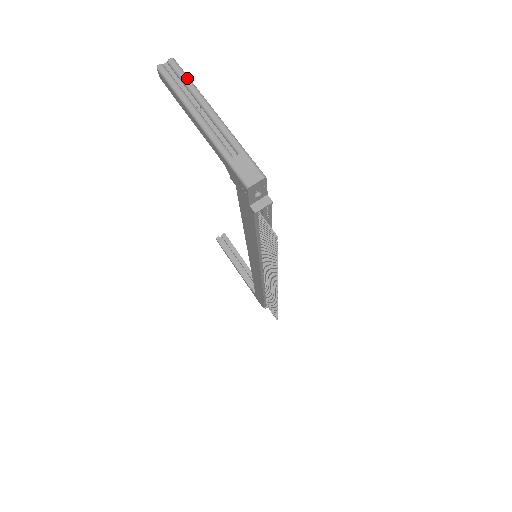
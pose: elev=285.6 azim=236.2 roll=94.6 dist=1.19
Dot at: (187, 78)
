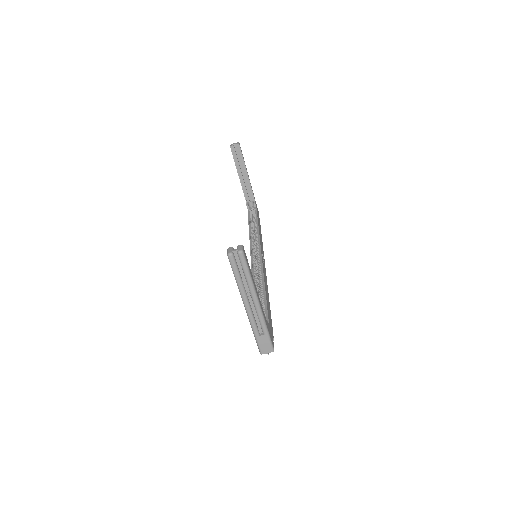
Dot at: (248, 273)
